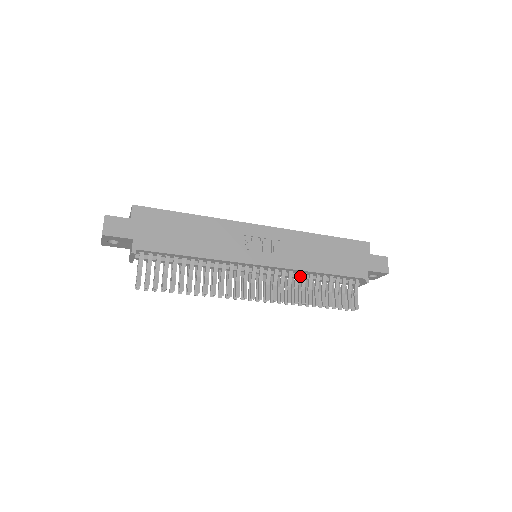
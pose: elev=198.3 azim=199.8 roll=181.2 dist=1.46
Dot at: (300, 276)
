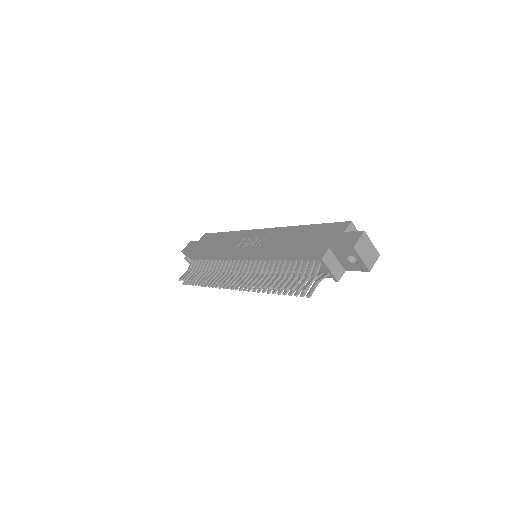
Dot at: (274, 266)
